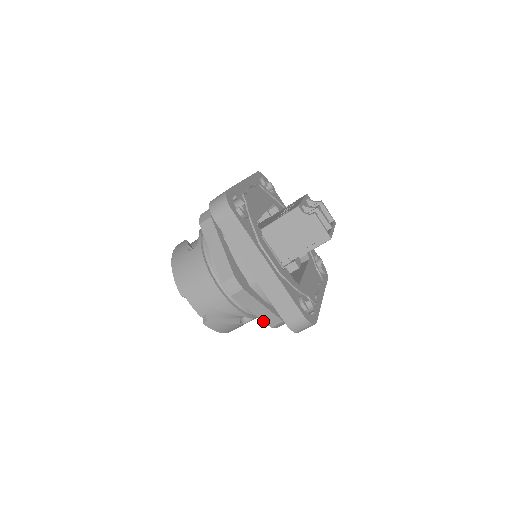
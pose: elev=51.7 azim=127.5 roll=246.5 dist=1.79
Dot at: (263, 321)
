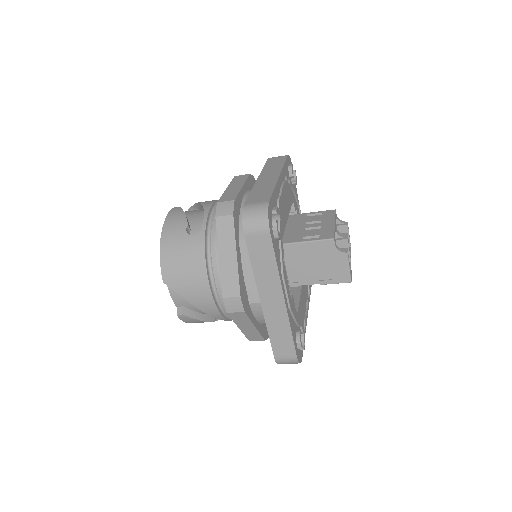
Dot at: (245, 335)
